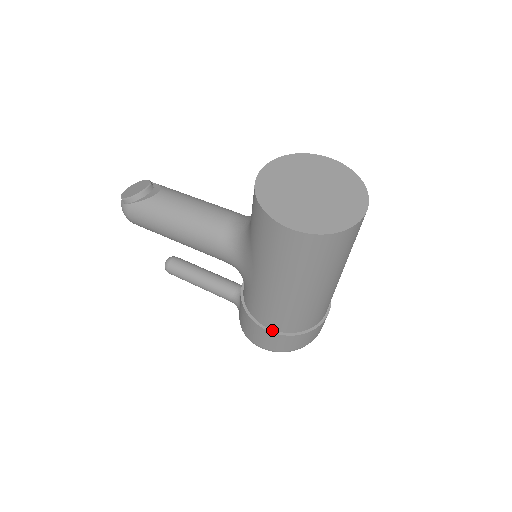
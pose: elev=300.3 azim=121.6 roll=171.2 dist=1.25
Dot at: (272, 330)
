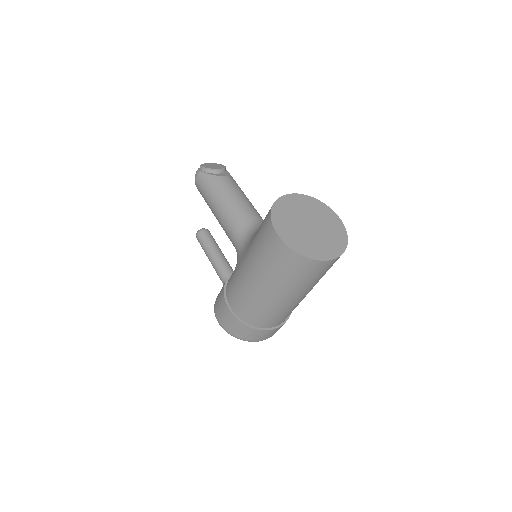
Dot at: (232, 310)
